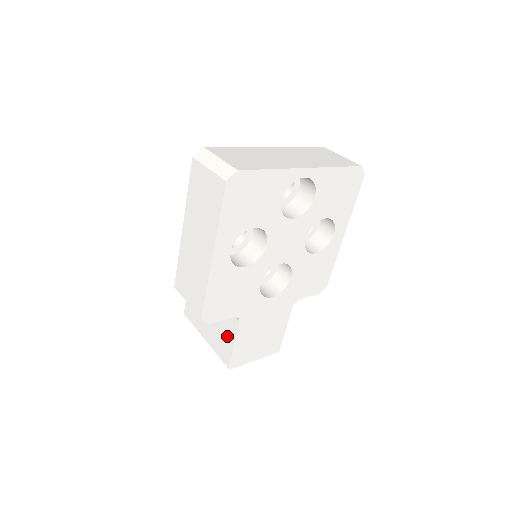
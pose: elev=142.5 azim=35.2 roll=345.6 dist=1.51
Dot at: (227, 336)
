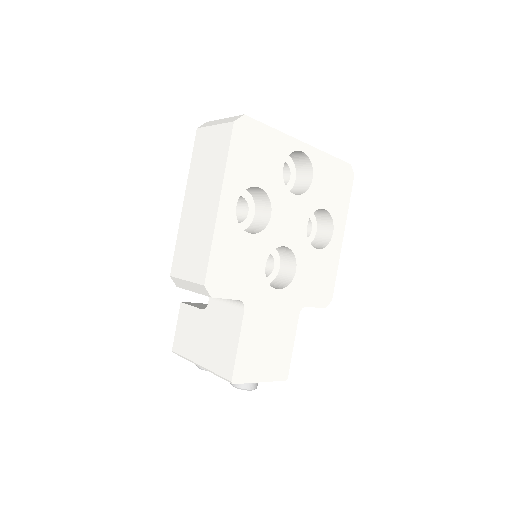
Dot at: (229, 339)
